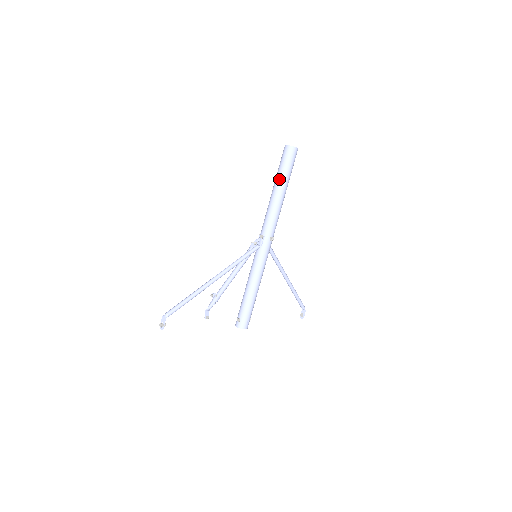
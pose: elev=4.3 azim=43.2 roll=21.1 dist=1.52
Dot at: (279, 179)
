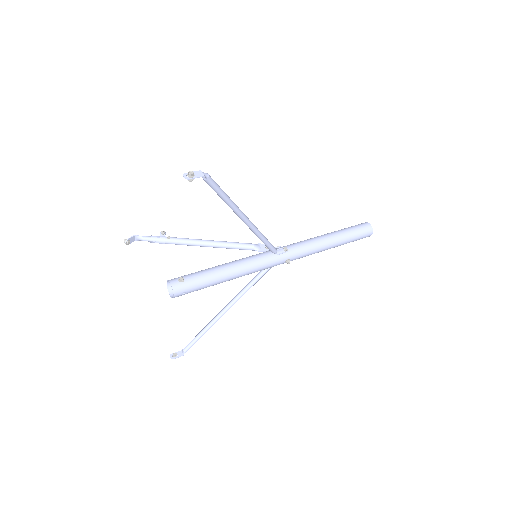
Dot at: (343, 234)
